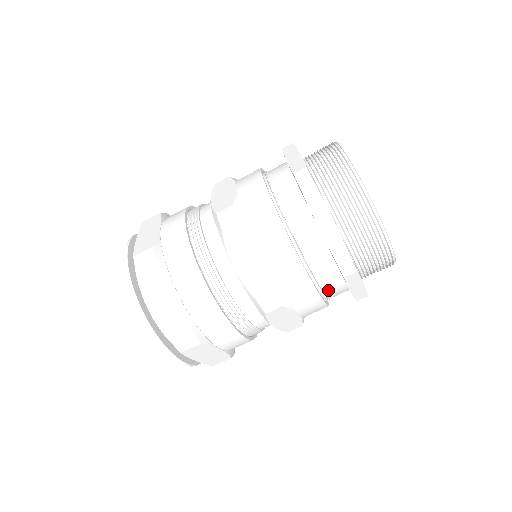
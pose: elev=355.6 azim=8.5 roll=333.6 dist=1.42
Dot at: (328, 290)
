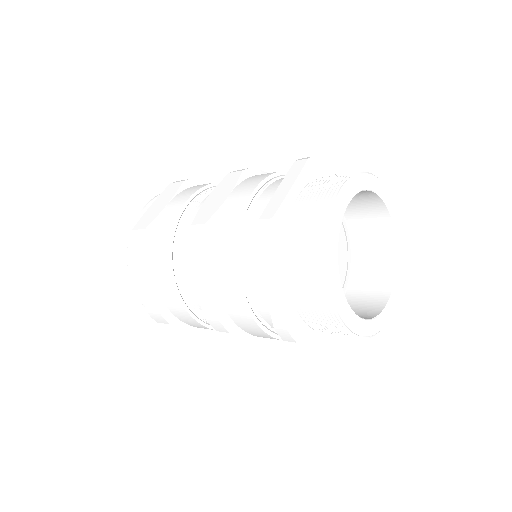
Dot at: (250, 274)
